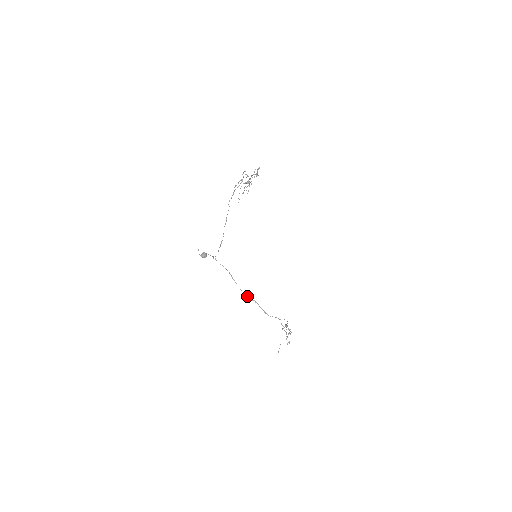
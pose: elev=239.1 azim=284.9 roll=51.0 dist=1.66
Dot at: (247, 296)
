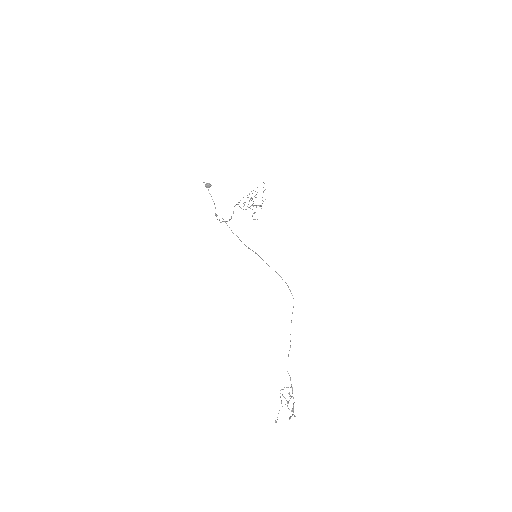
Dot at: (246, 246)
